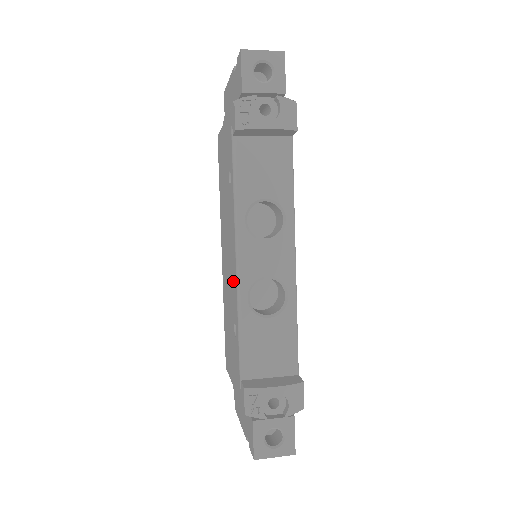
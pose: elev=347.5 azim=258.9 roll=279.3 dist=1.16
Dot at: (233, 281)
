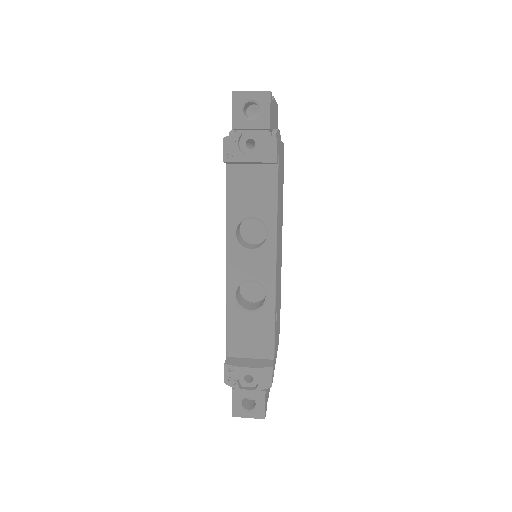
Dot at: occluded
